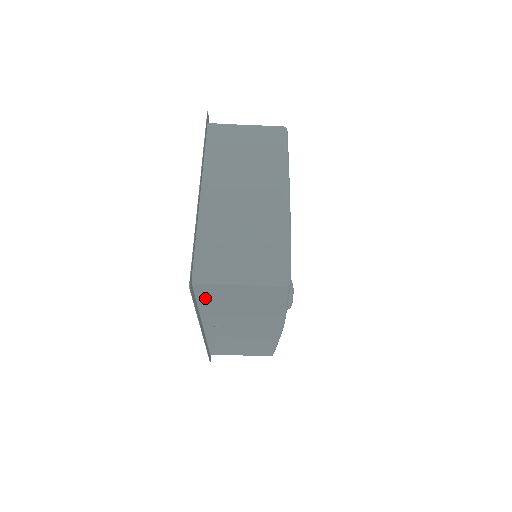
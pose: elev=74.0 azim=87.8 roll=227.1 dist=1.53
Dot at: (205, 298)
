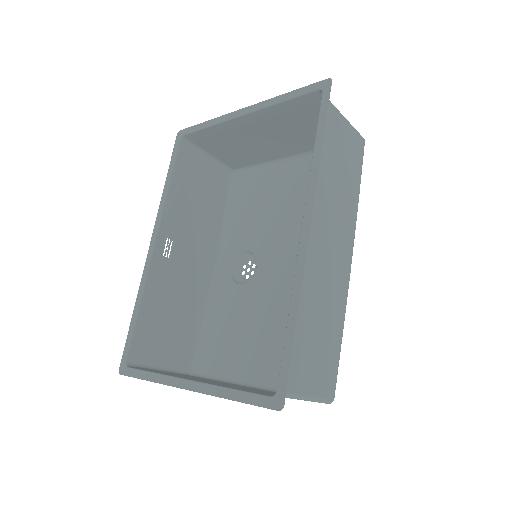
Dot at: (142, 328)
